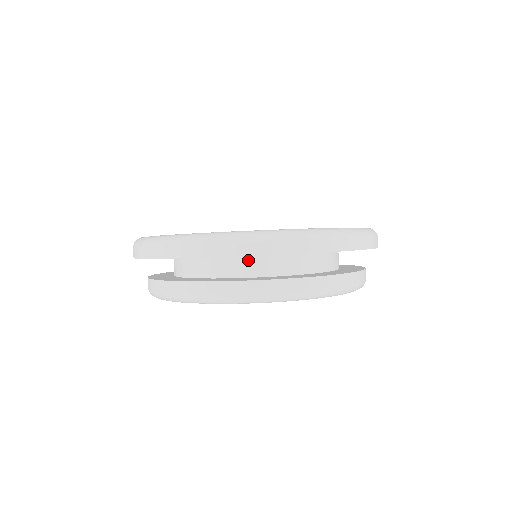
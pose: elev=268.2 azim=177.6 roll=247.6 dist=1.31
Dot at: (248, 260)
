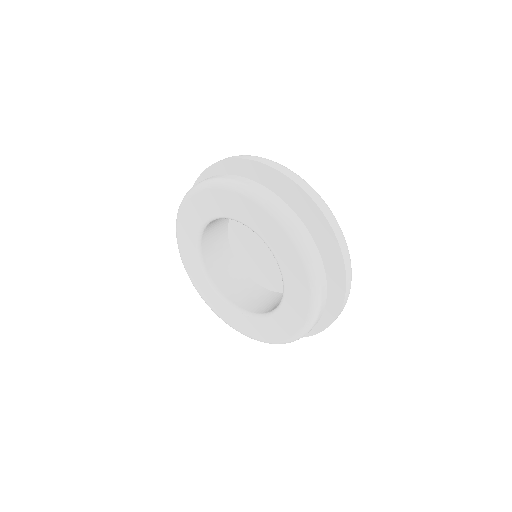
Dot at: occluded
